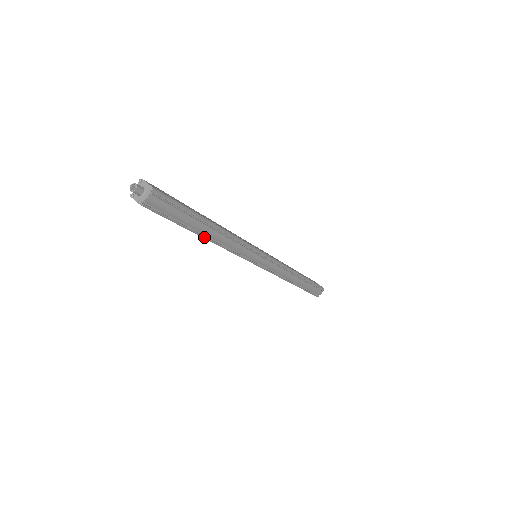
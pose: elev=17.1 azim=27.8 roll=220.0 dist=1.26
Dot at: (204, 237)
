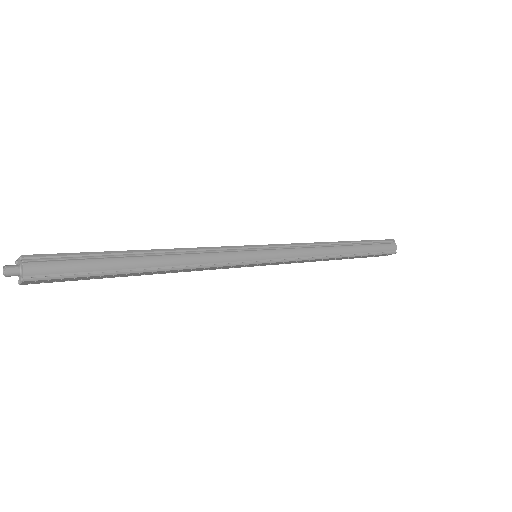
Dot at: (150, 270)
